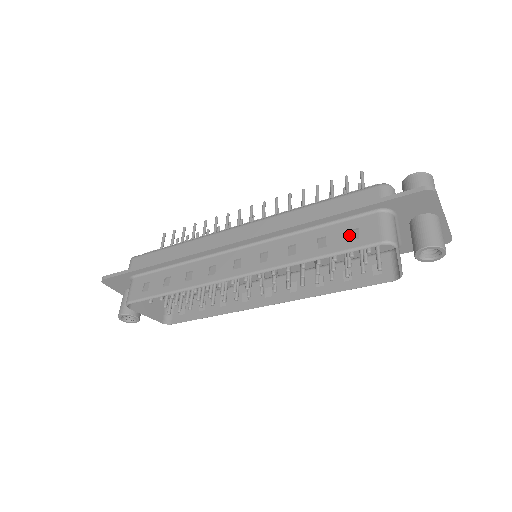
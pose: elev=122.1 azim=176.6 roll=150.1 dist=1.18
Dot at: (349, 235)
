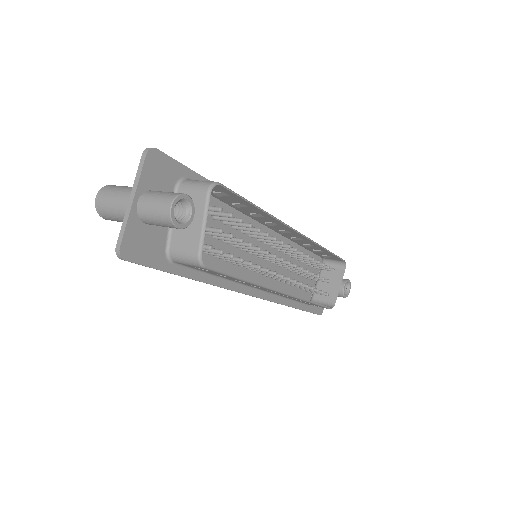
Dot at: occluded
